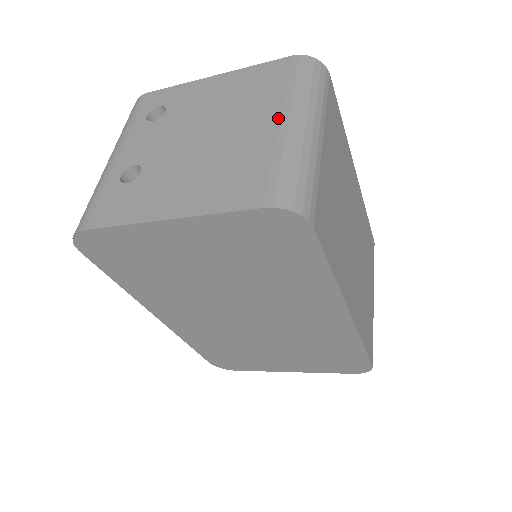
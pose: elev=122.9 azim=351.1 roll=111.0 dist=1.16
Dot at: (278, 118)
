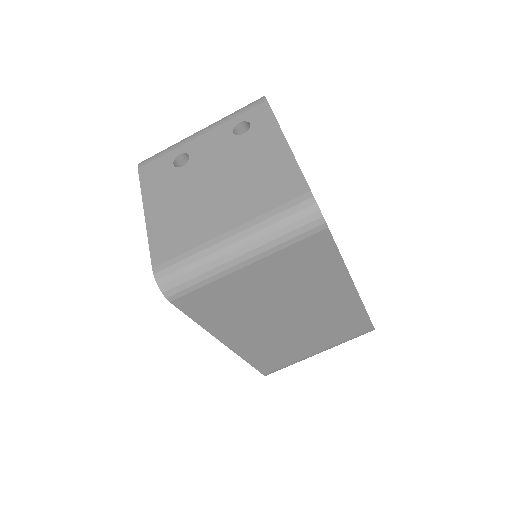
Dot at: (232, 228)
